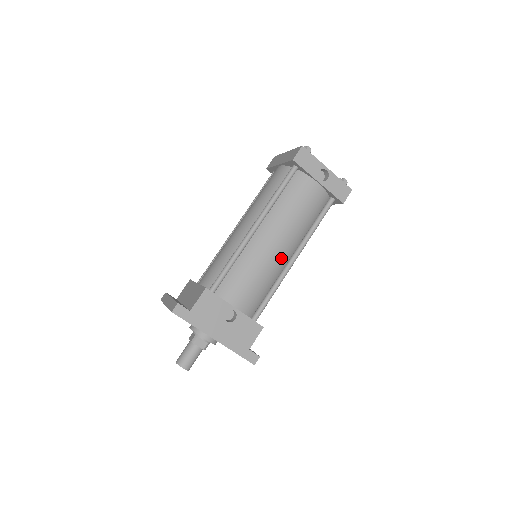
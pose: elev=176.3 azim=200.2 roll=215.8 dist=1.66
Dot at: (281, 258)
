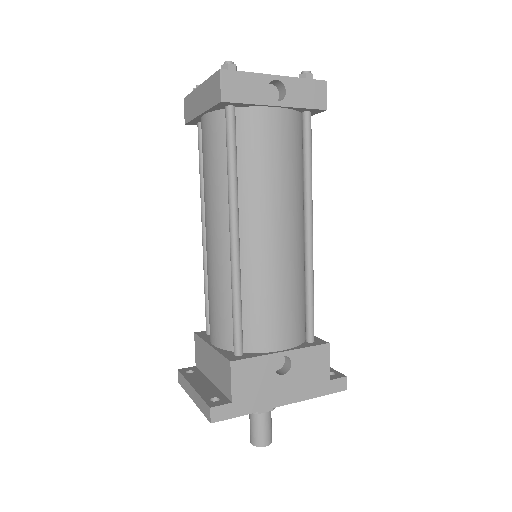
Dot at: (294, 245)
